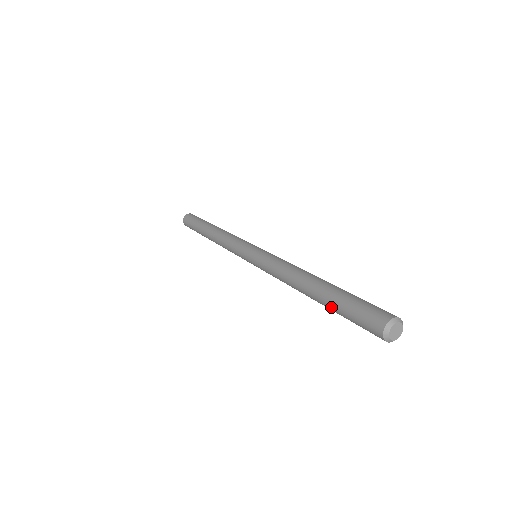
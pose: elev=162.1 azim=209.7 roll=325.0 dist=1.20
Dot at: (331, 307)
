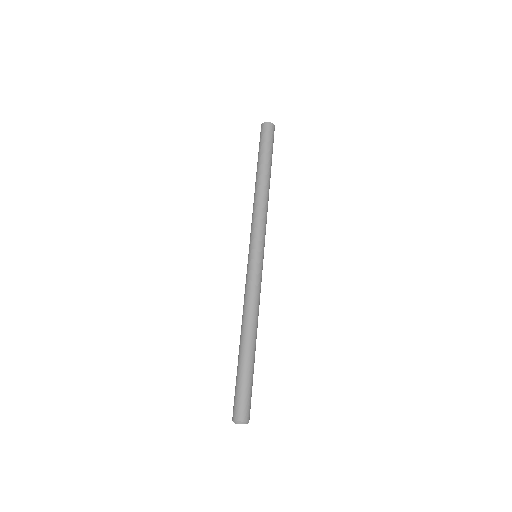
Dot at: (237, 368)
